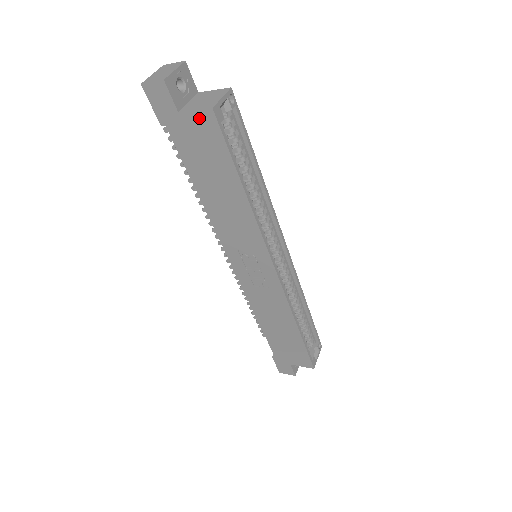
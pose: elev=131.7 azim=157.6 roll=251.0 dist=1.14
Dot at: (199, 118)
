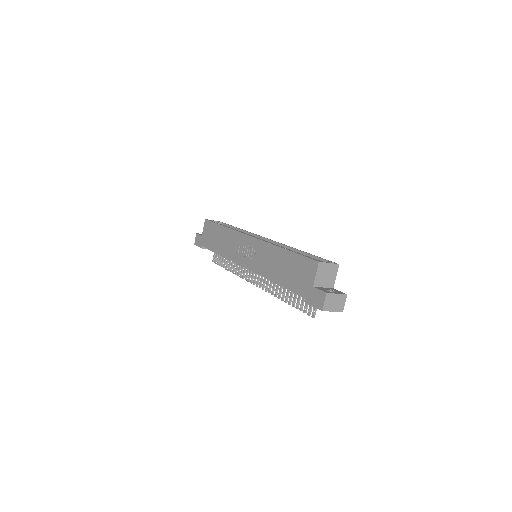
Dot at: (205, 228)
